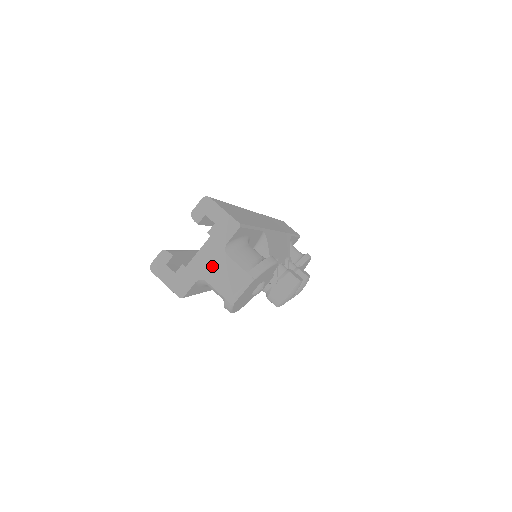
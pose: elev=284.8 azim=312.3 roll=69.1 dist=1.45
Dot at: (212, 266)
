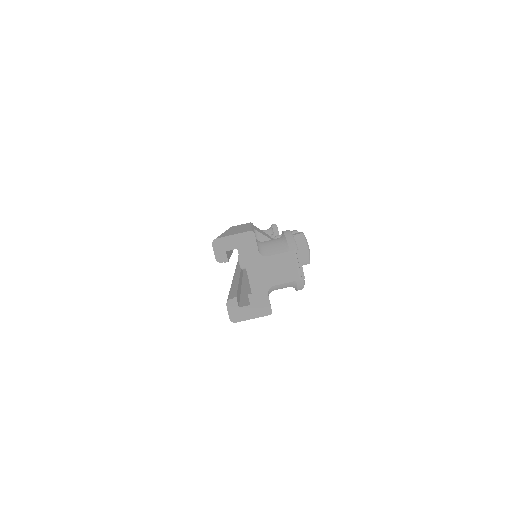
Dot at: (266, 273)
